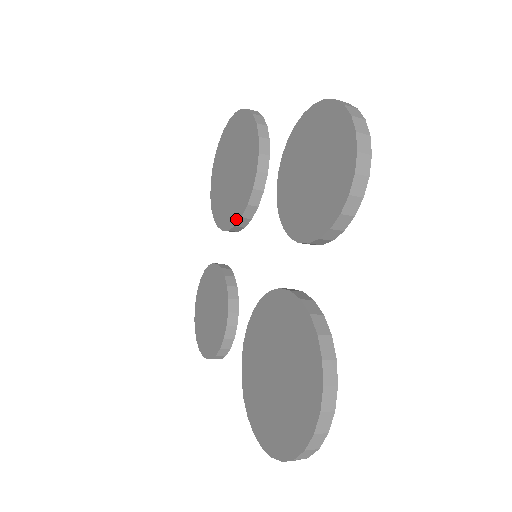
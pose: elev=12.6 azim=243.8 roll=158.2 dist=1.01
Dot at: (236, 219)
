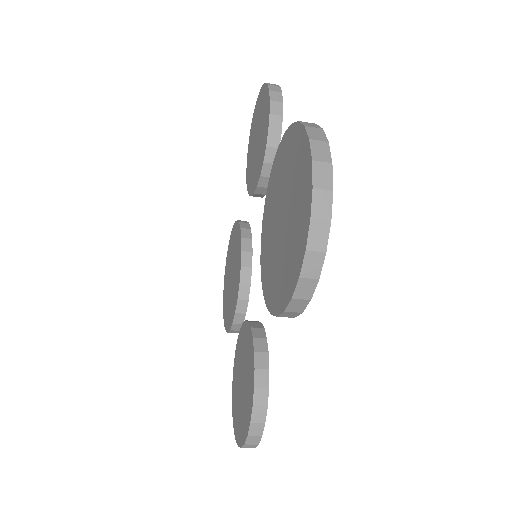
Dot at: (239, 277)
